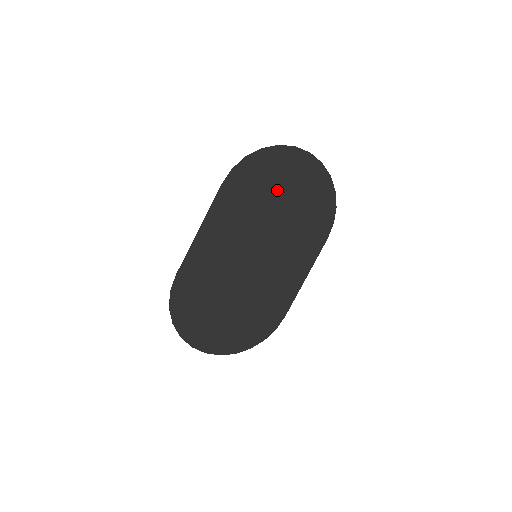
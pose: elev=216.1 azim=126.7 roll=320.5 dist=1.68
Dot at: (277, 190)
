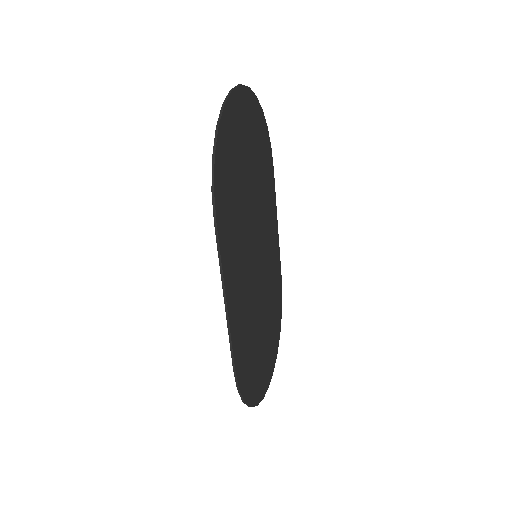
Dot at: (241, 165)
